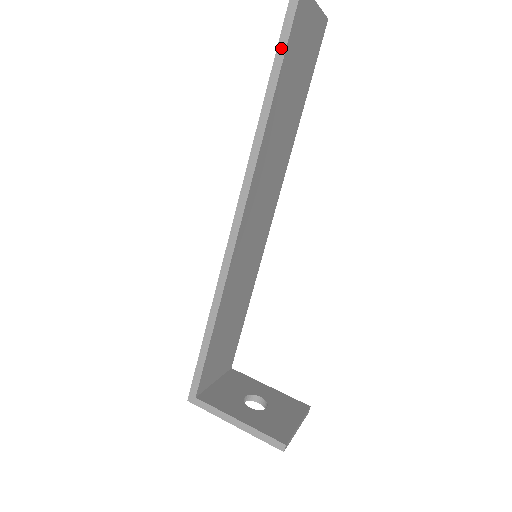
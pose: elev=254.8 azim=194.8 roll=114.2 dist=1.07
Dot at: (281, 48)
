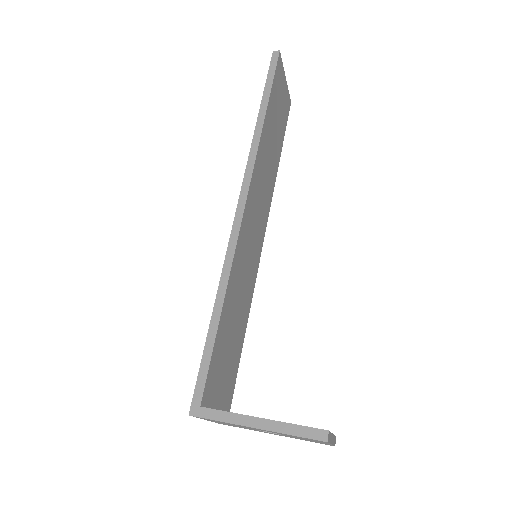
Dot at: (268, 84)
